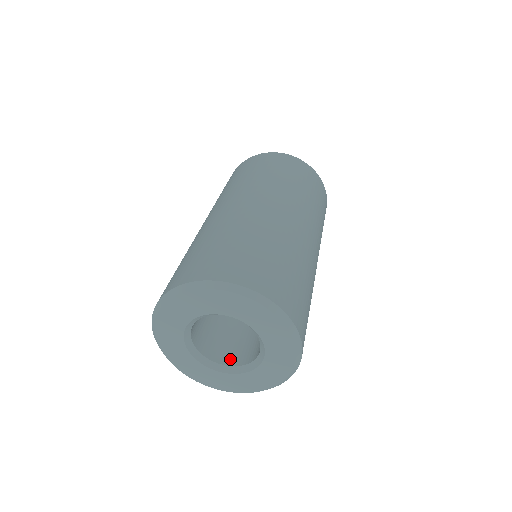
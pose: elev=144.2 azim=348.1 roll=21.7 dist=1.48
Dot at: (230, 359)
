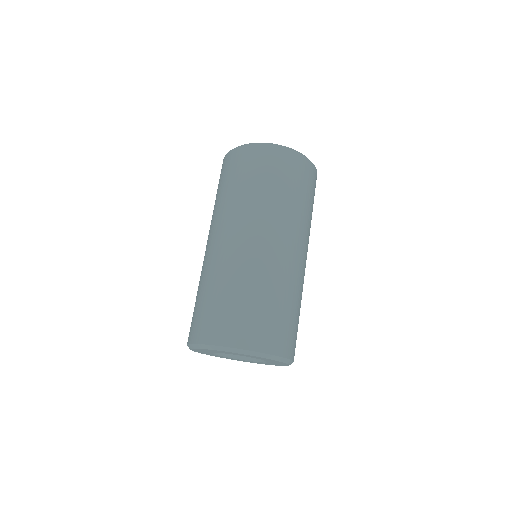
Dot at: occluded
